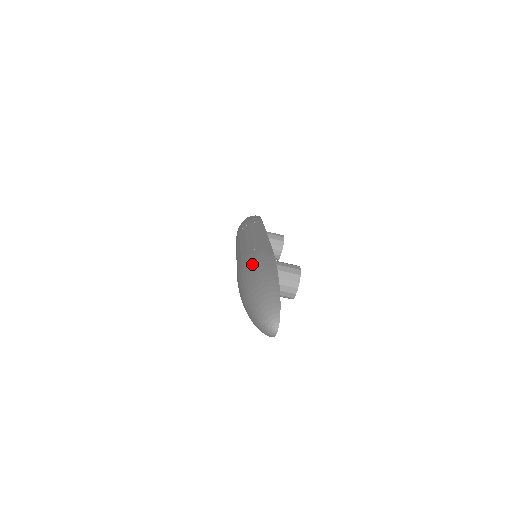
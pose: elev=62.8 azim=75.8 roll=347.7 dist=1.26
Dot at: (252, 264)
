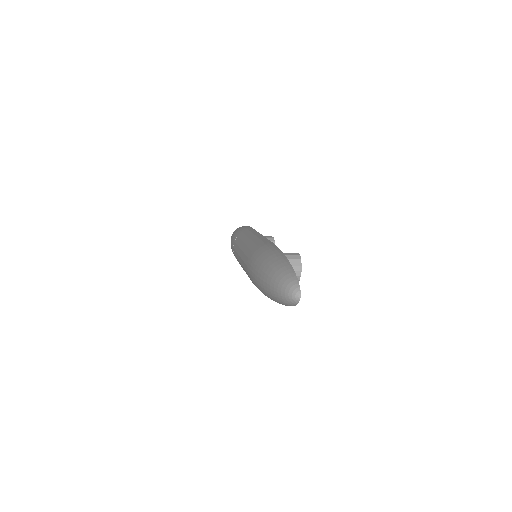
Dot at: (261, 256)
